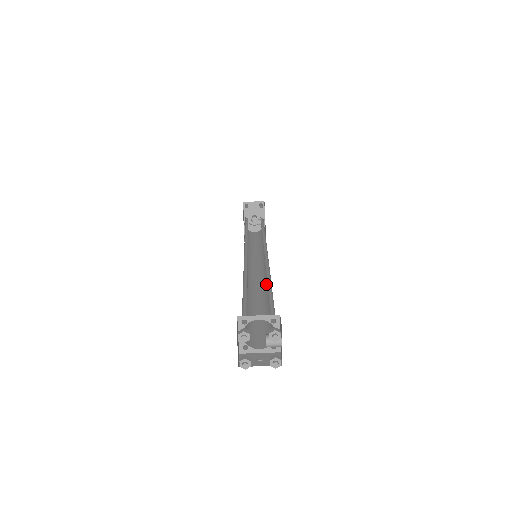
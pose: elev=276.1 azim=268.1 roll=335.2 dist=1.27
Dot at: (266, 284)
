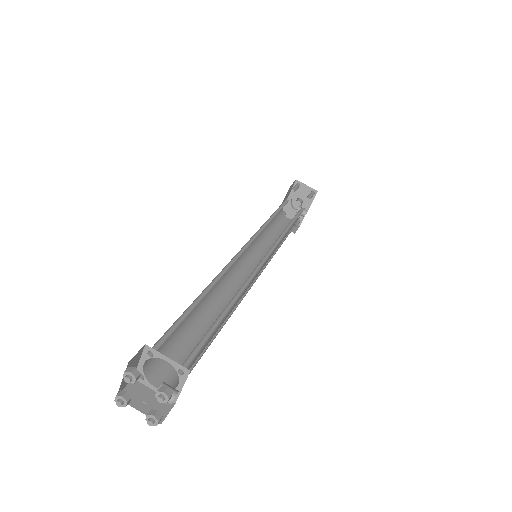
Dot at: occluded
